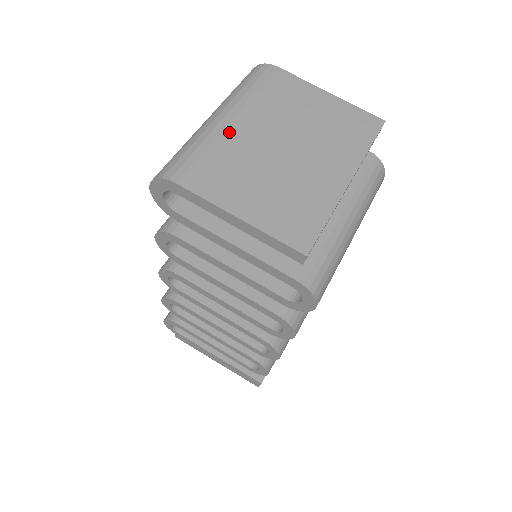
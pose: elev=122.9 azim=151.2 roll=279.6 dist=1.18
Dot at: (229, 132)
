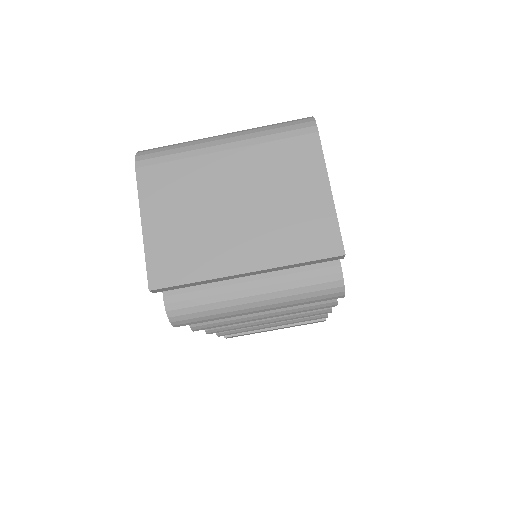
Dot at: (211, 159)
